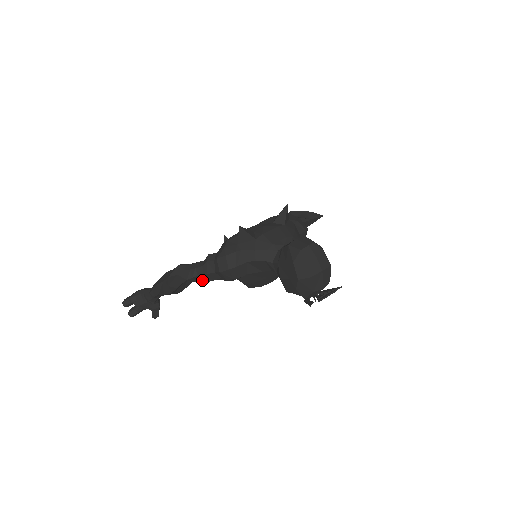
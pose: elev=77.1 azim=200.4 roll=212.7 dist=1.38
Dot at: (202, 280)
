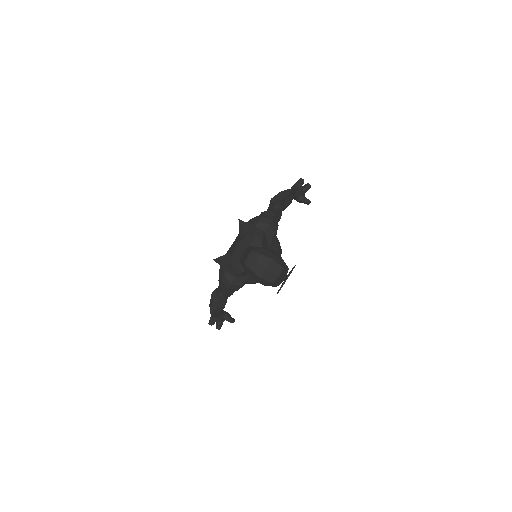
Dot at: (228, 296)
